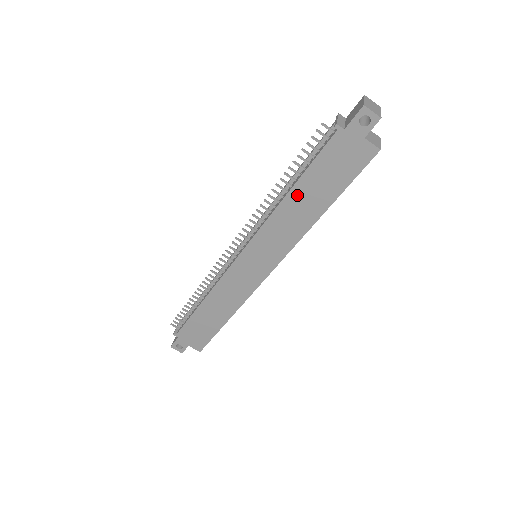
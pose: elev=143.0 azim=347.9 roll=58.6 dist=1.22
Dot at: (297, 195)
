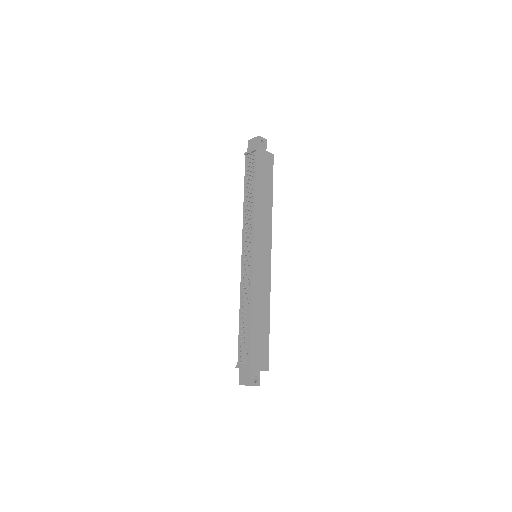
Dot at: (259, 195)
